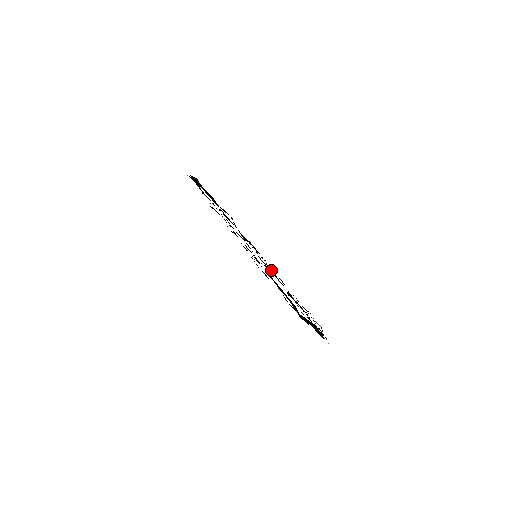
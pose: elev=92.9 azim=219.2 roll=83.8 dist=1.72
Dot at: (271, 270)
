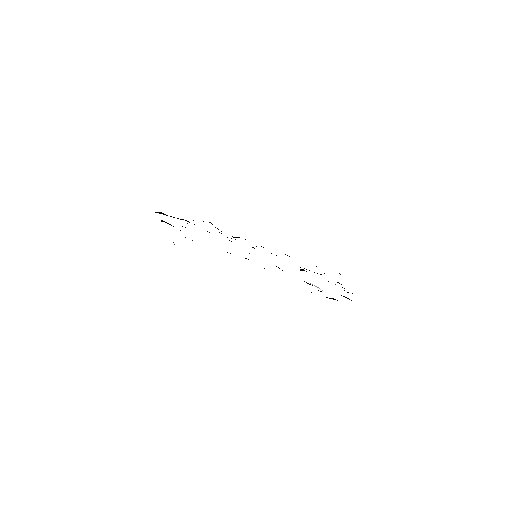
Dot at: occluded
